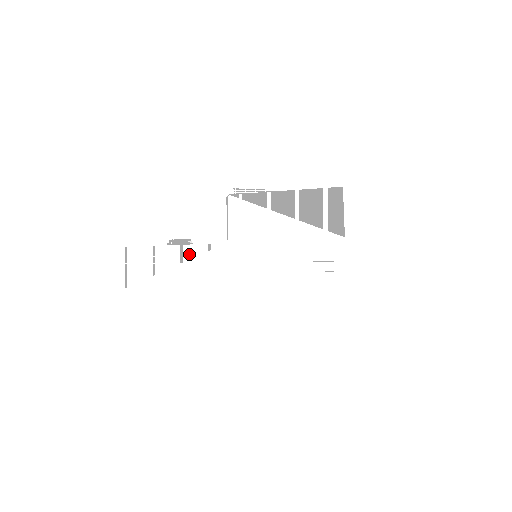
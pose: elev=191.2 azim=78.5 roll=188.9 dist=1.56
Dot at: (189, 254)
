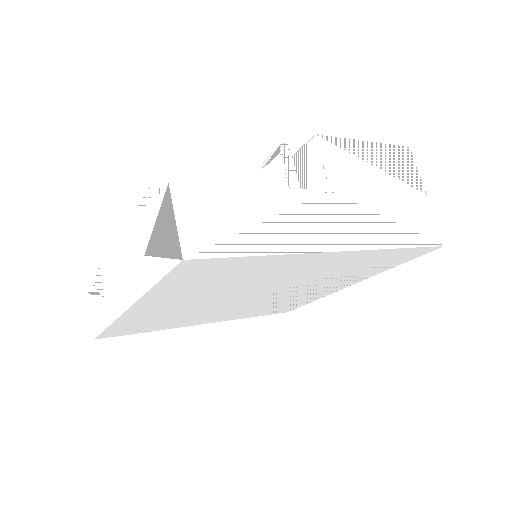
Dot at: (289, 201)
